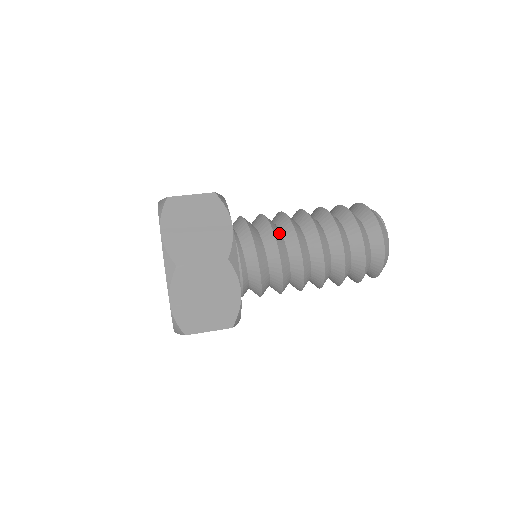
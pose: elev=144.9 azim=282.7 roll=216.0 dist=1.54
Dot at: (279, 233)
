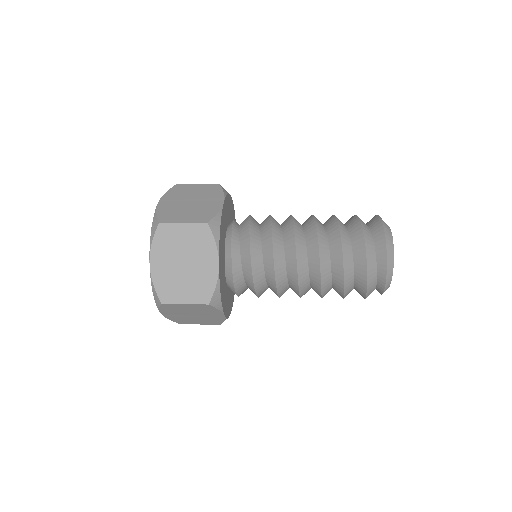
Dot at: occluded
